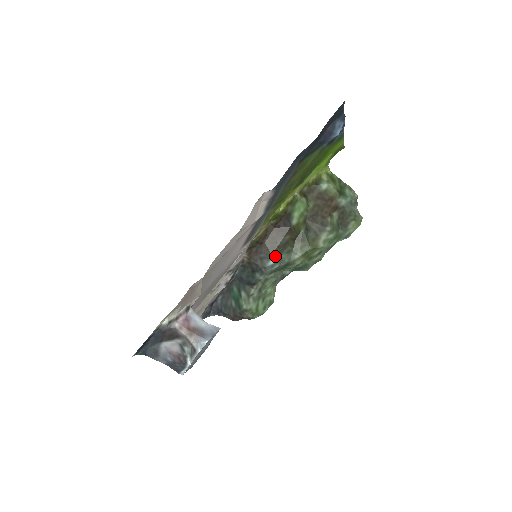
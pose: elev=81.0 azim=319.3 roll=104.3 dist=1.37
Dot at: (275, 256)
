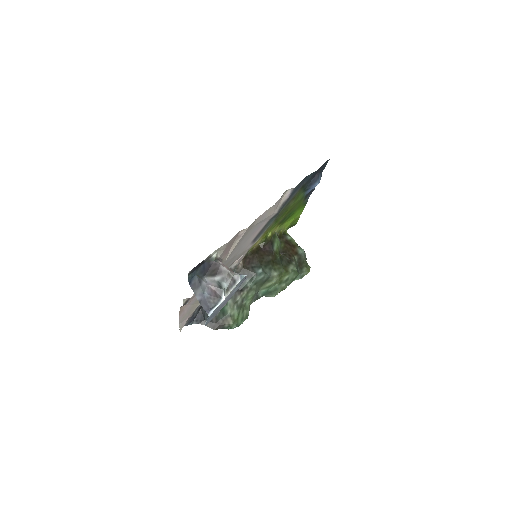
Dot at: (262, 267)
